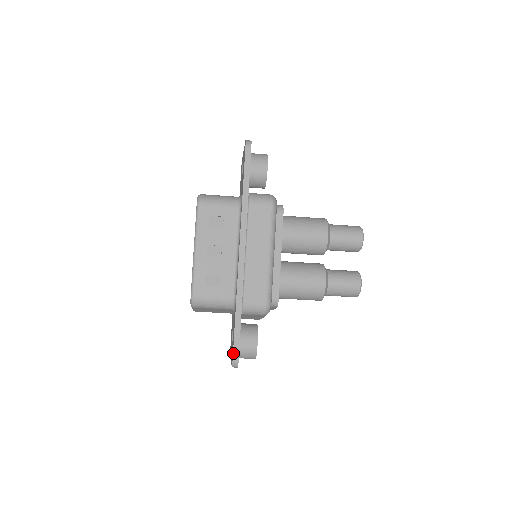
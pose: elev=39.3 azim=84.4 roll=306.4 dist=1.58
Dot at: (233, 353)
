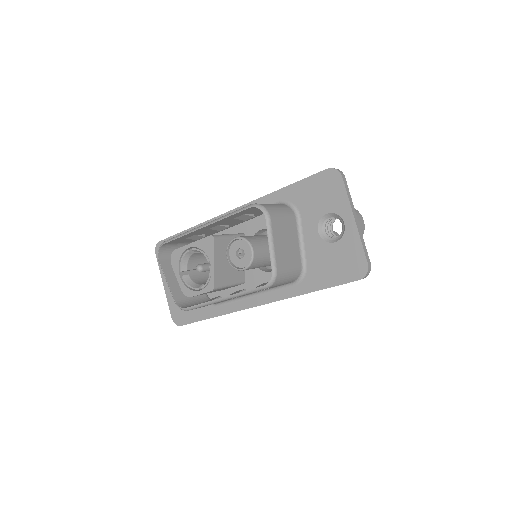
Dot at: occluded
